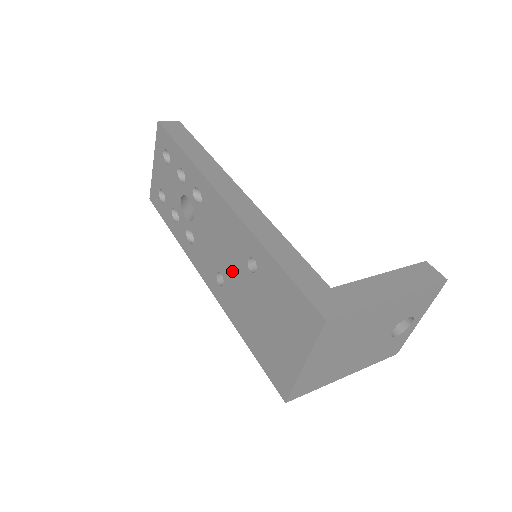
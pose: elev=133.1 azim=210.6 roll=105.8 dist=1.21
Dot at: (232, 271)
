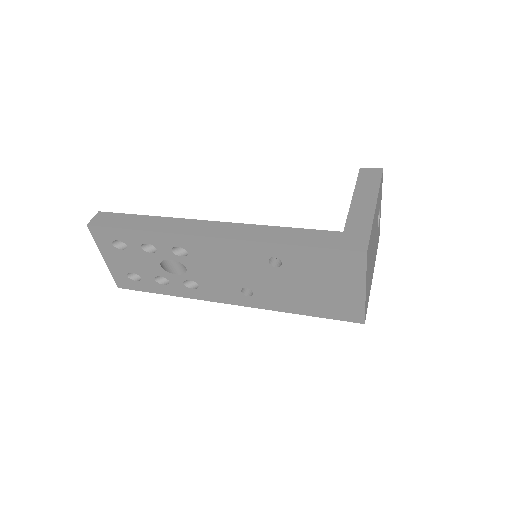
Dot at: (257, 279)
